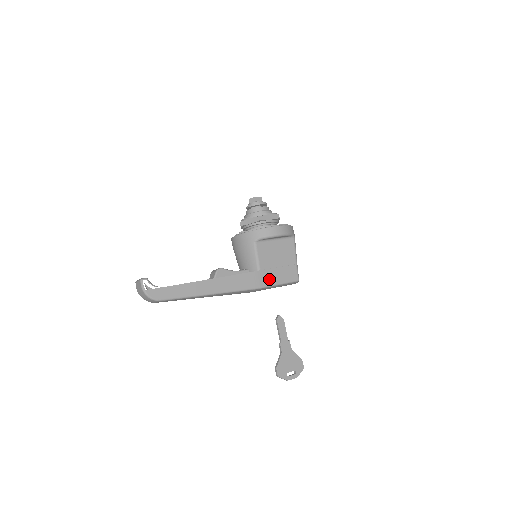
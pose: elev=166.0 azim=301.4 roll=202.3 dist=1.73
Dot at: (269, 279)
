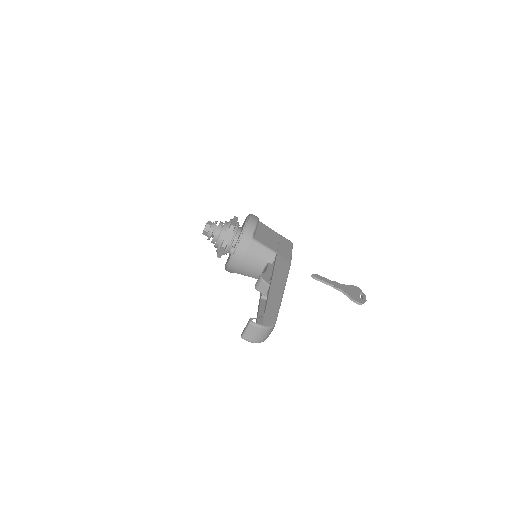
Dot at: (286, 254)
